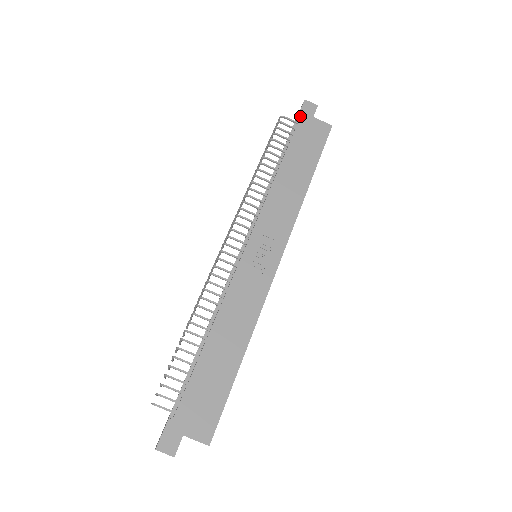
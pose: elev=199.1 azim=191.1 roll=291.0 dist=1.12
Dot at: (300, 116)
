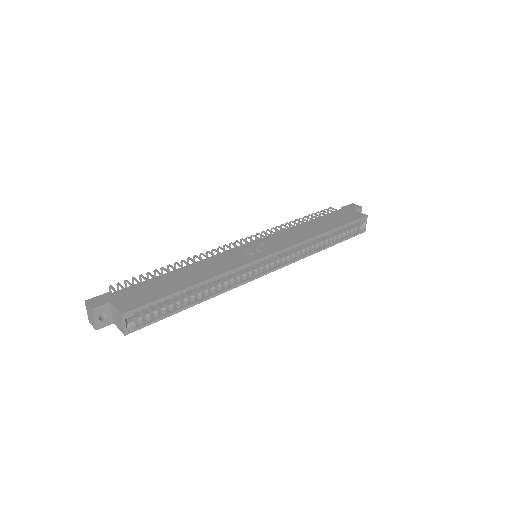
Dot at: (343, 208)
